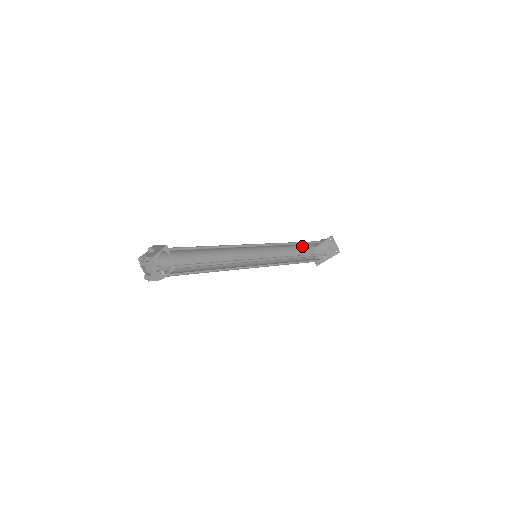
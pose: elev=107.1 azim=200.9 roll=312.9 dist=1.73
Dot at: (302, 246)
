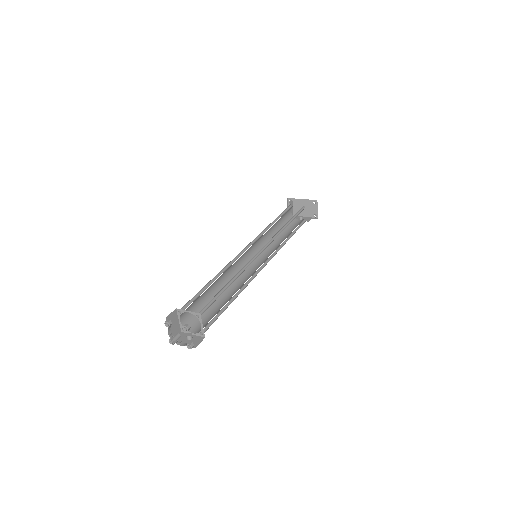
Dot at: occluded
